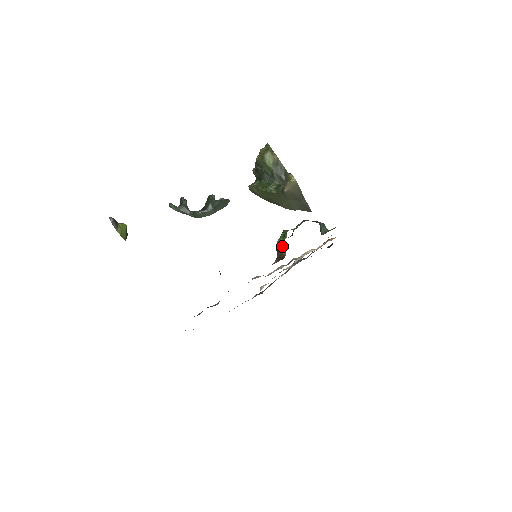
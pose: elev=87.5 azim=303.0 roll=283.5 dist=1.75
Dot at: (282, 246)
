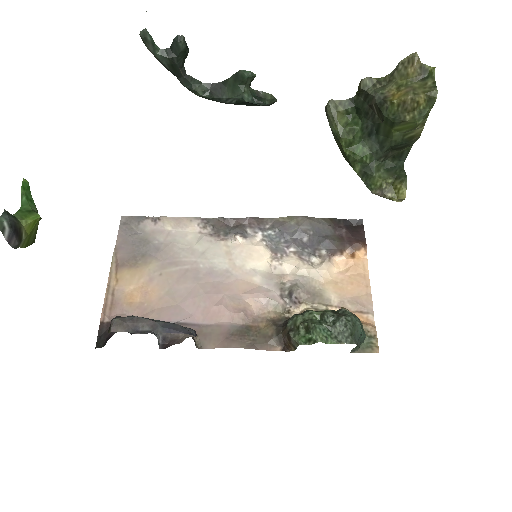
Dot at: (297, 346)
